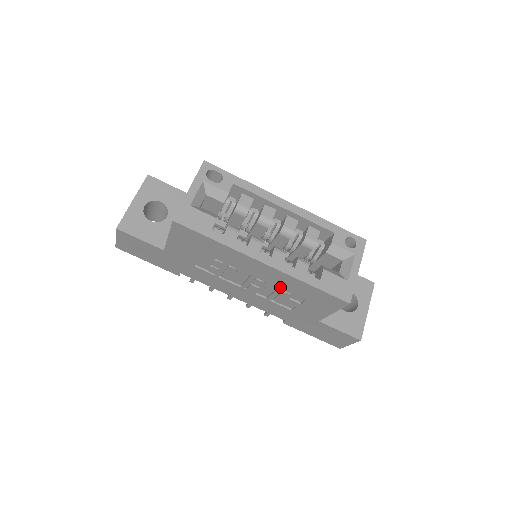
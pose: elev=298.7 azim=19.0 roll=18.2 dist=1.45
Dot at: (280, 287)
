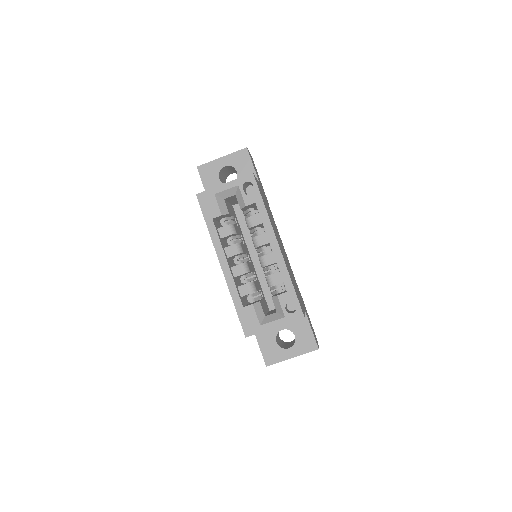
Dot at: occluded
